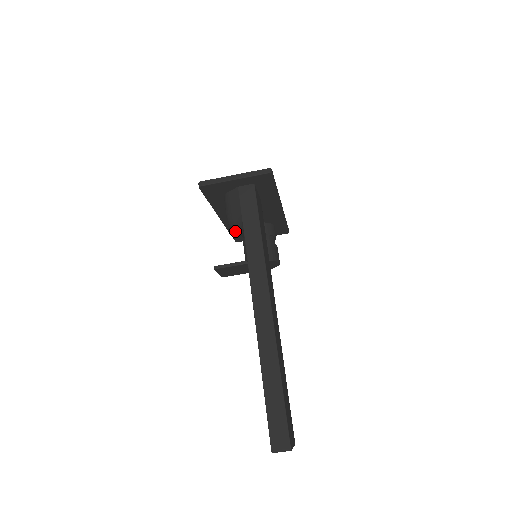
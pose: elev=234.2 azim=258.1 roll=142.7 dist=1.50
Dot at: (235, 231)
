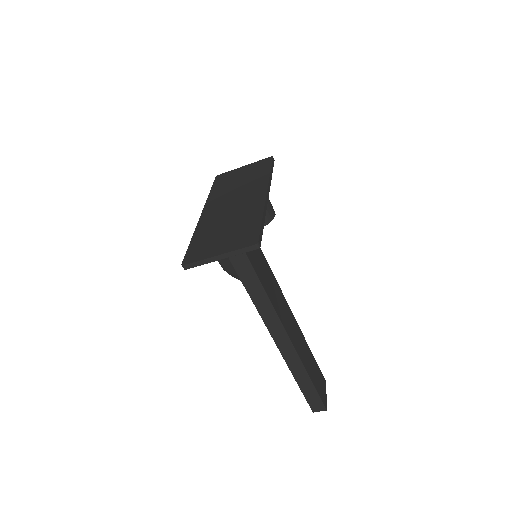
Dot at: occluded
